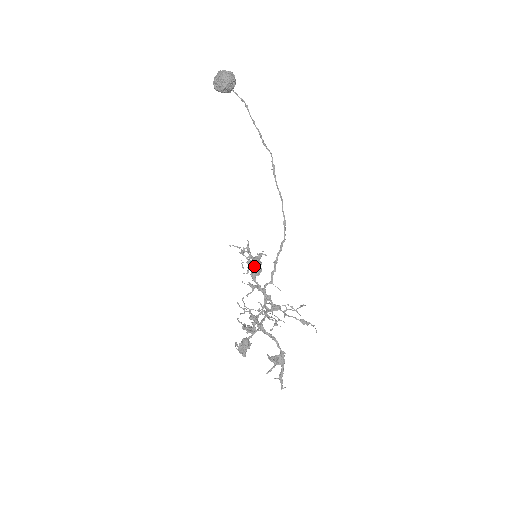
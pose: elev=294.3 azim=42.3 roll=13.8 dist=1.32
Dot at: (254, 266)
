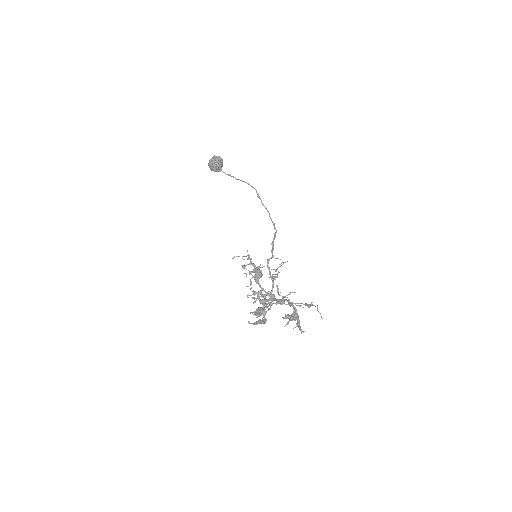
Dot at: (256, 267)
